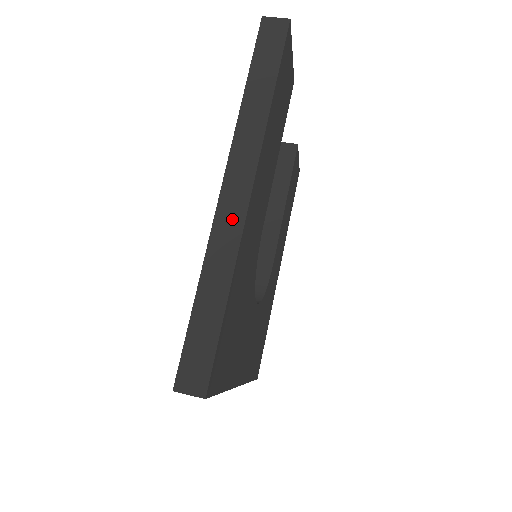
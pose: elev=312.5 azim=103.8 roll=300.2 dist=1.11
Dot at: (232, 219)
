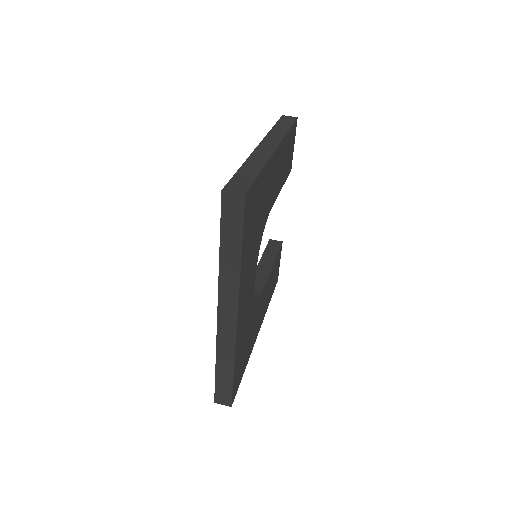
Dot at: (265, 151)
